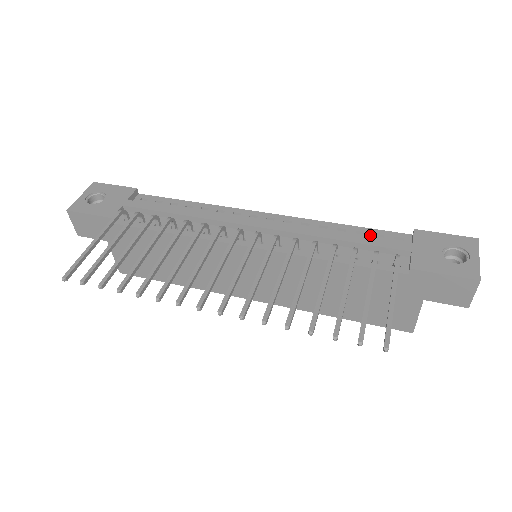
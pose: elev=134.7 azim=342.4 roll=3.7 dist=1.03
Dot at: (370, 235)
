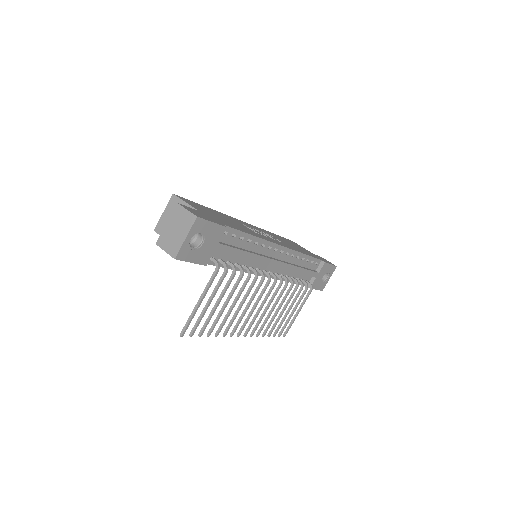
Dot at: (310, 262)
